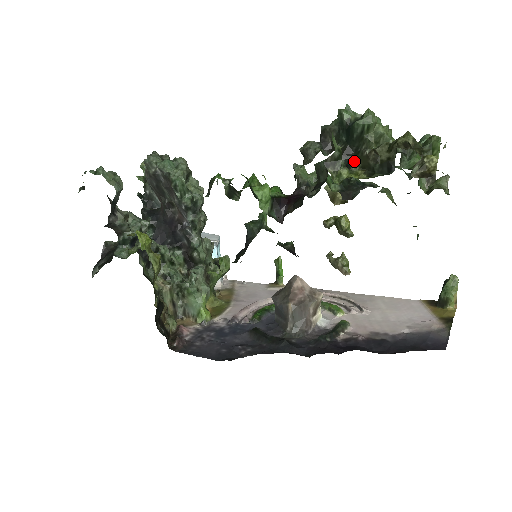
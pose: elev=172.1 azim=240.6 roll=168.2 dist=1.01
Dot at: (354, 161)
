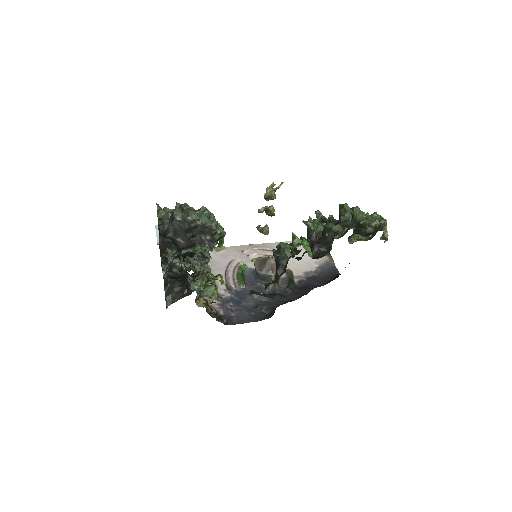
Dot at: (355, 232)
